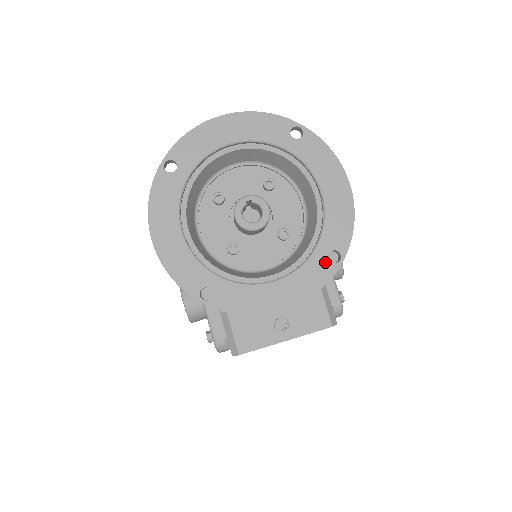
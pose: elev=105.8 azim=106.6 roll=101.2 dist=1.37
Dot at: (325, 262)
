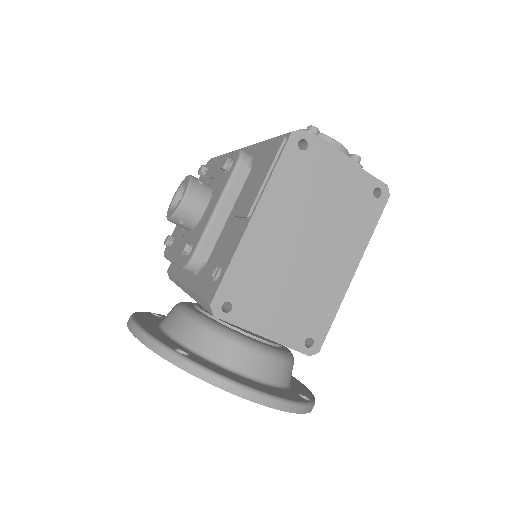
Dot at: occluded
